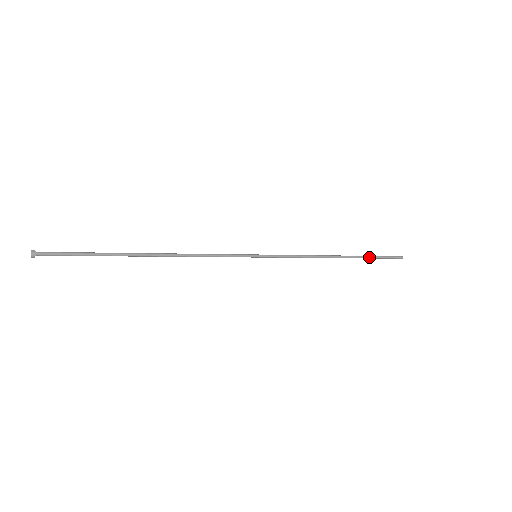
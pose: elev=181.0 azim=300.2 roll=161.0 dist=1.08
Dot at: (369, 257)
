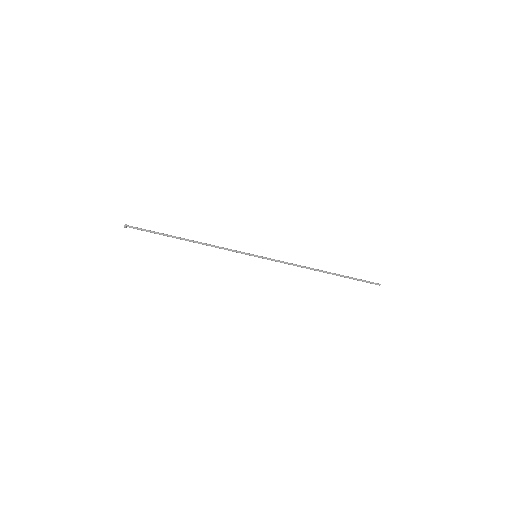
Dot at: (348, 277)
